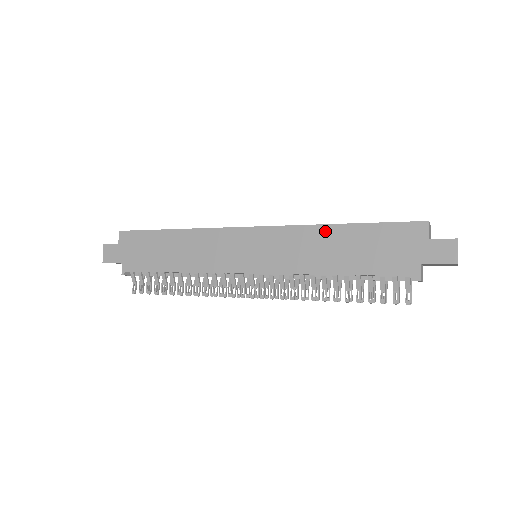
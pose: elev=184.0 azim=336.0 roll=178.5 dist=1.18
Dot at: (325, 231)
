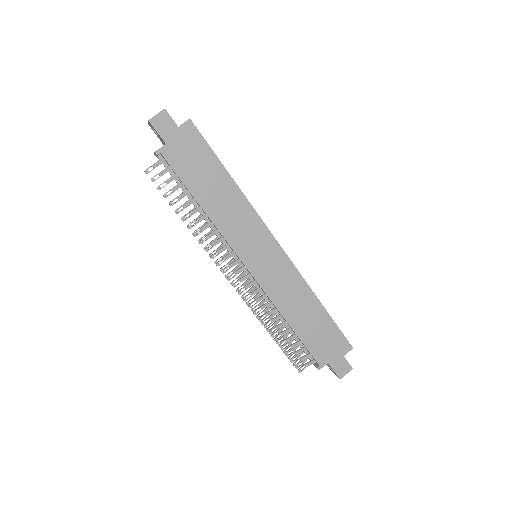
Dot at: (310, 297)
